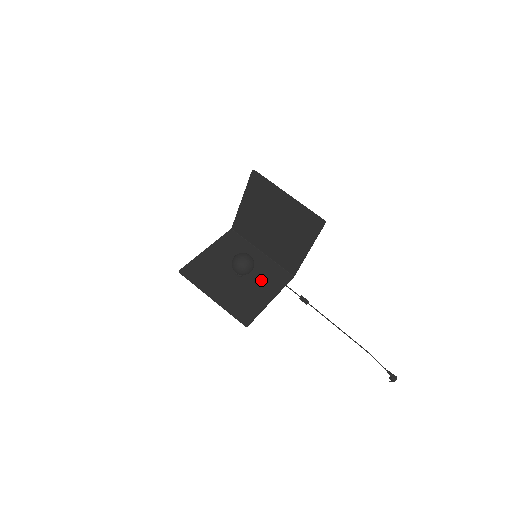
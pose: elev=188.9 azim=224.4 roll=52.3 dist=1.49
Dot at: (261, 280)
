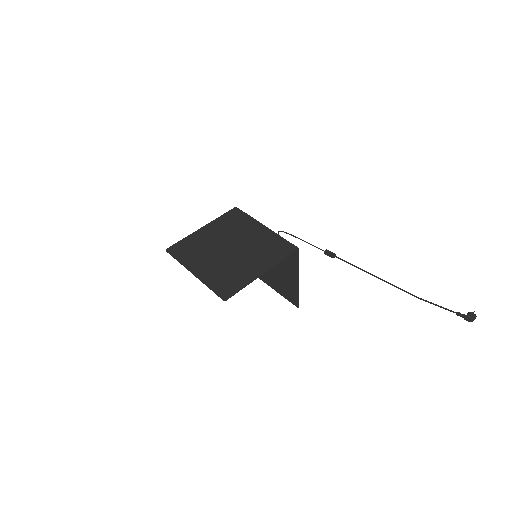
Dot at: (282, 261)
